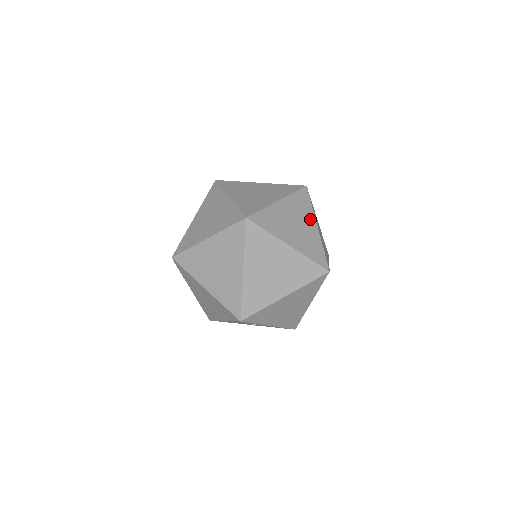
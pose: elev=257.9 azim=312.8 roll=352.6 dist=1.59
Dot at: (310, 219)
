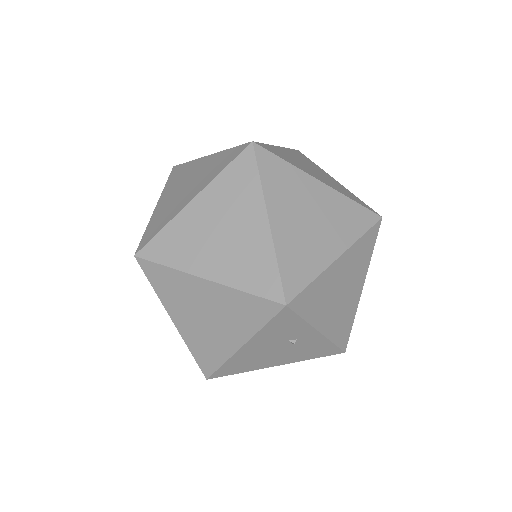
Dot at: (323, 172)
